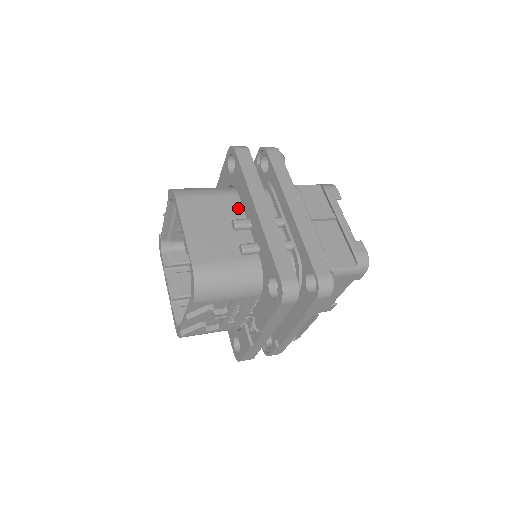
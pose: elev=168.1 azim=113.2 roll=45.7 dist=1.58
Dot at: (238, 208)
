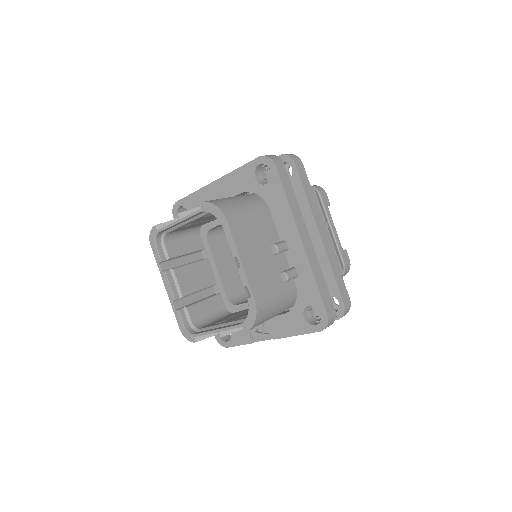
Dot at: (272, 227)
